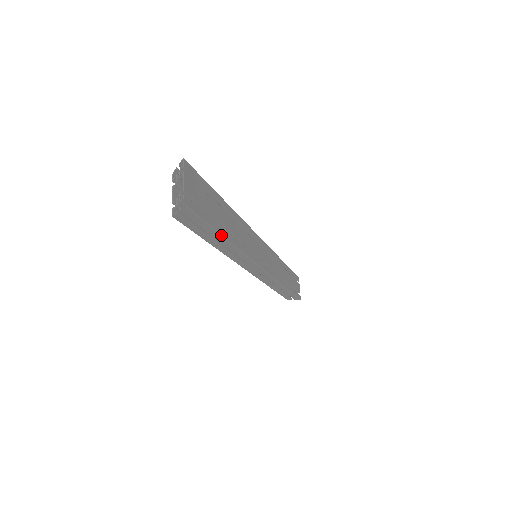
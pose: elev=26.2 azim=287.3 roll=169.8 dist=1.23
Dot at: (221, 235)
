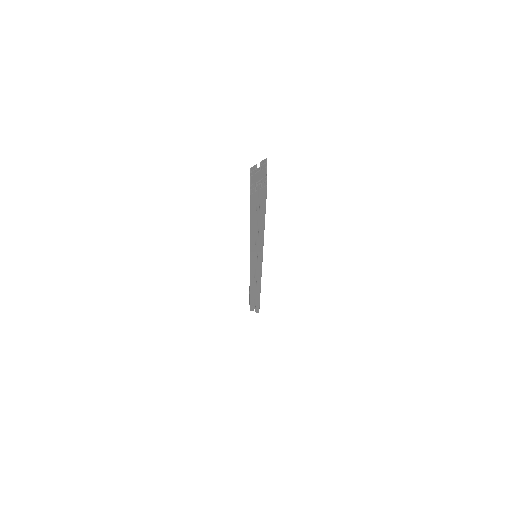
Dot at: occluded
